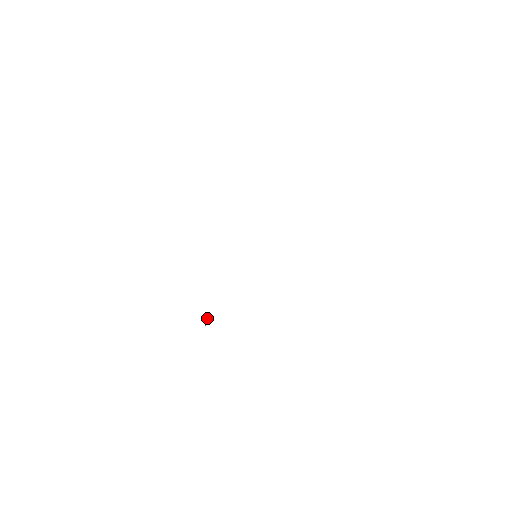
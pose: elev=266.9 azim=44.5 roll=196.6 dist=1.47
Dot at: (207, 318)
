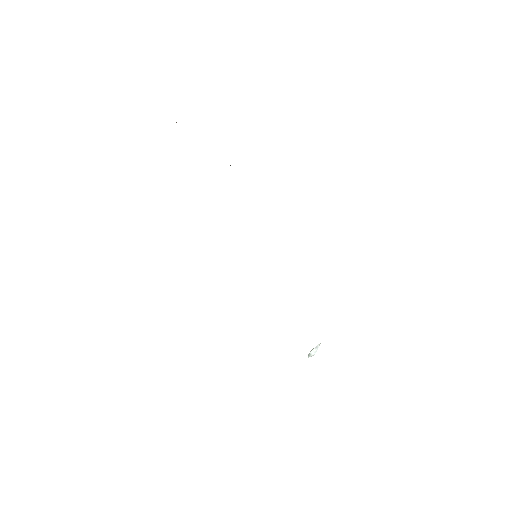
Dot at: (318, 345)
